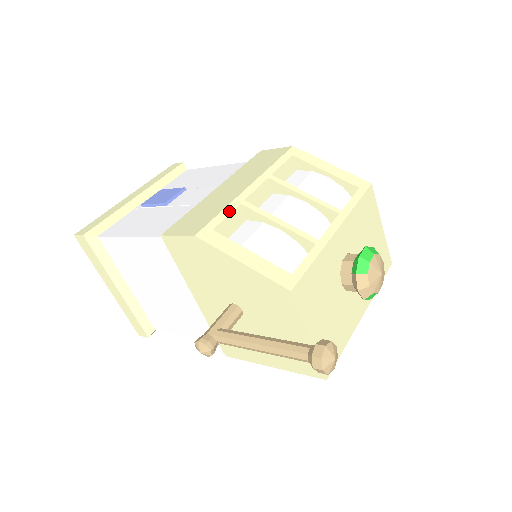
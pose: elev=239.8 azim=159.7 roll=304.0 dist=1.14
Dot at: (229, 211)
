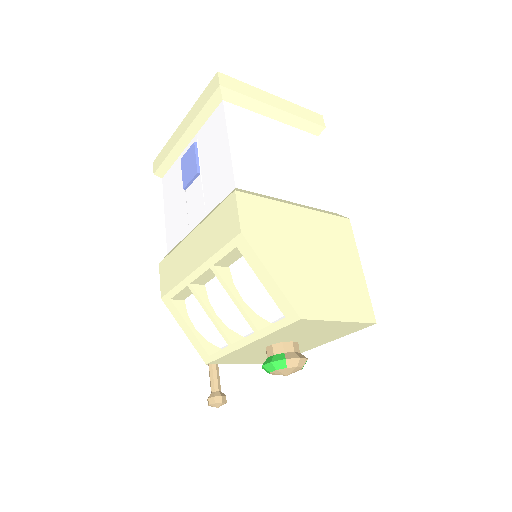
Dot at: (180, 289)
